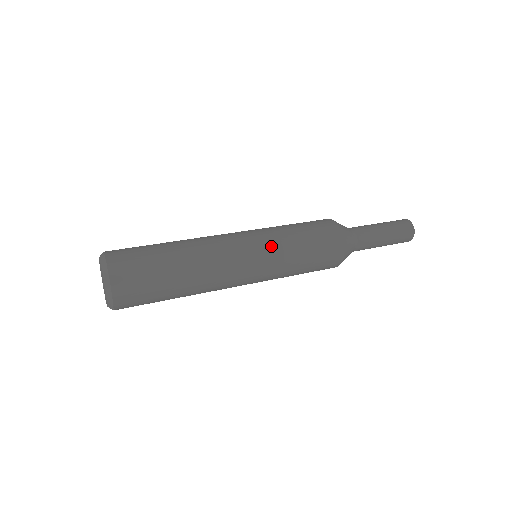
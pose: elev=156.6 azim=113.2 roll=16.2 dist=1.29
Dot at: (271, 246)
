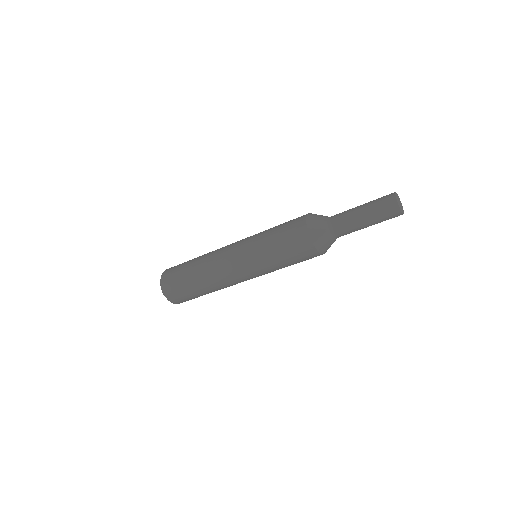
Dot at: (251, 237)
